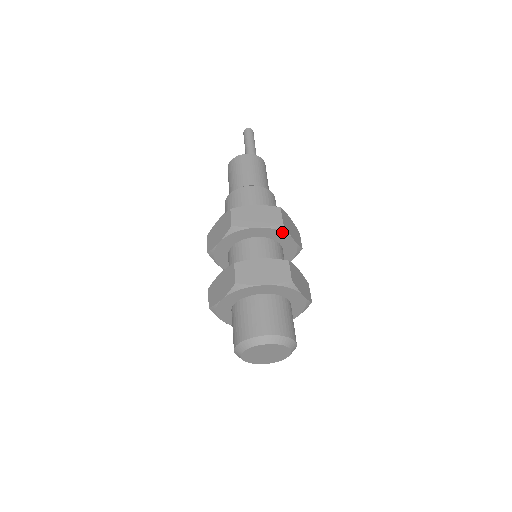
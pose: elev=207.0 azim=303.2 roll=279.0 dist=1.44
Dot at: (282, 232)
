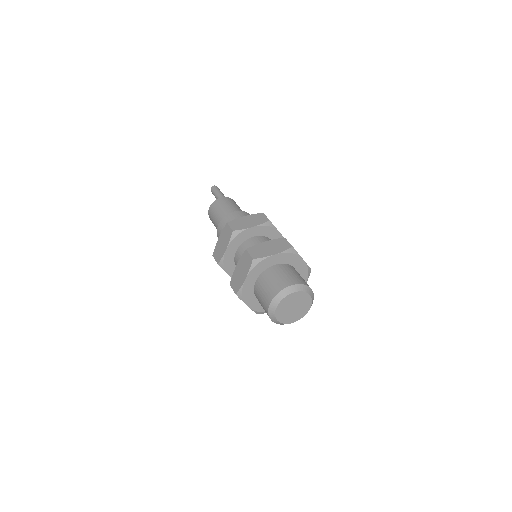
Dot at: (271, 228)
